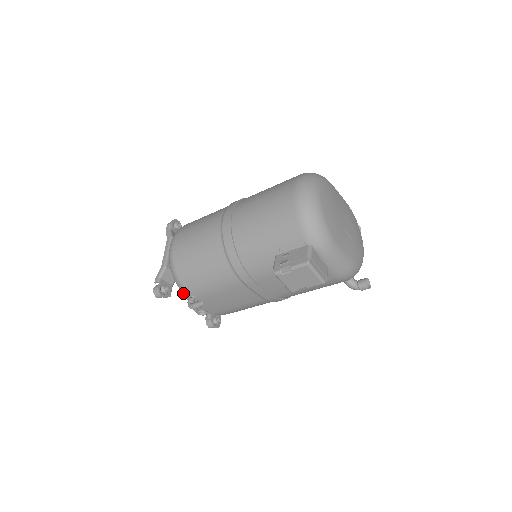
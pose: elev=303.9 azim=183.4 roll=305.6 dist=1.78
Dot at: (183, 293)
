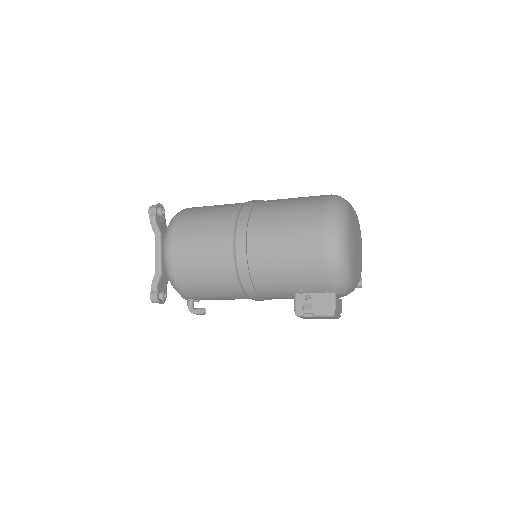
Dot at: (181, 296)
